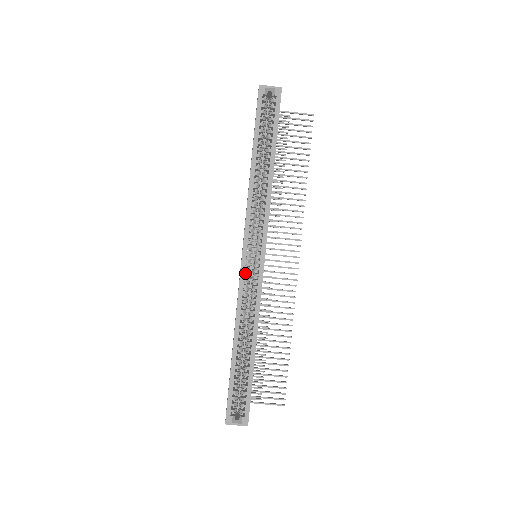
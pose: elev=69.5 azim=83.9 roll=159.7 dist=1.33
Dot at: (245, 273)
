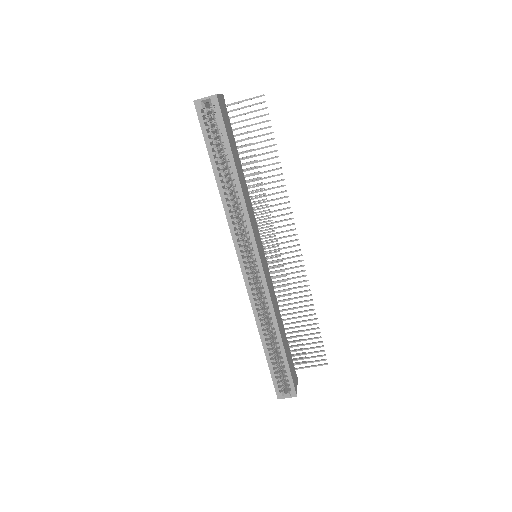
Dot at: (249, 281)
